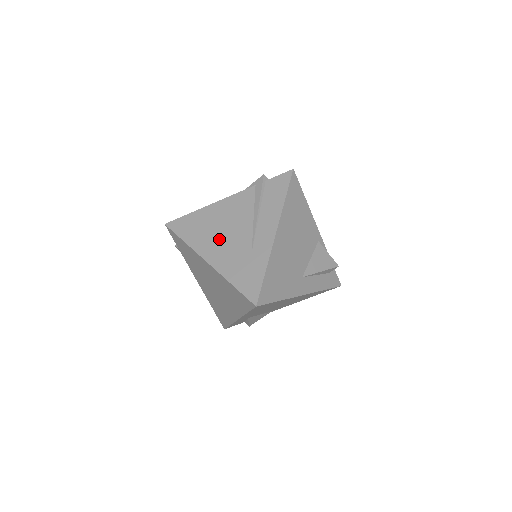
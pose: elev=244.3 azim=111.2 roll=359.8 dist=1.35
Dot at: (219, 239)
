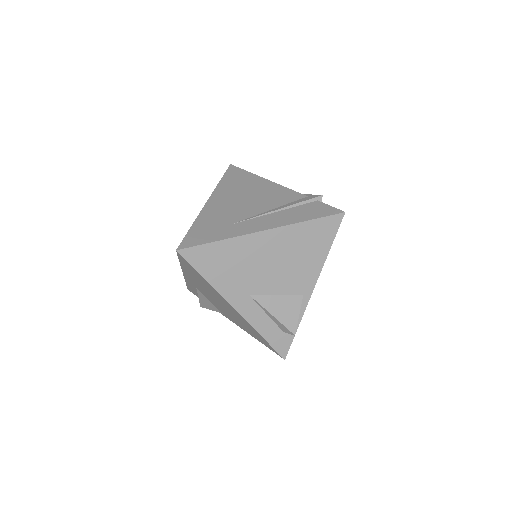
Dot at: (234, 199)
